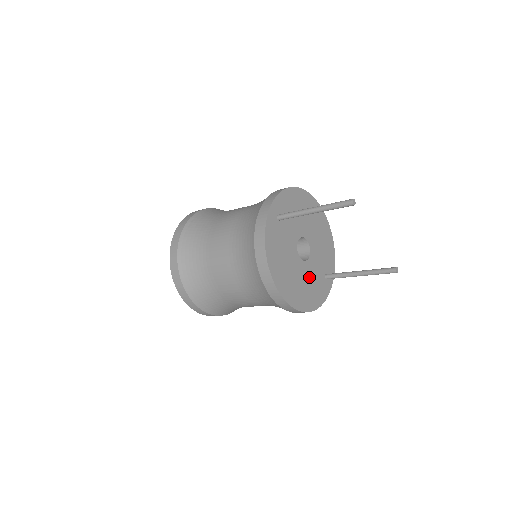
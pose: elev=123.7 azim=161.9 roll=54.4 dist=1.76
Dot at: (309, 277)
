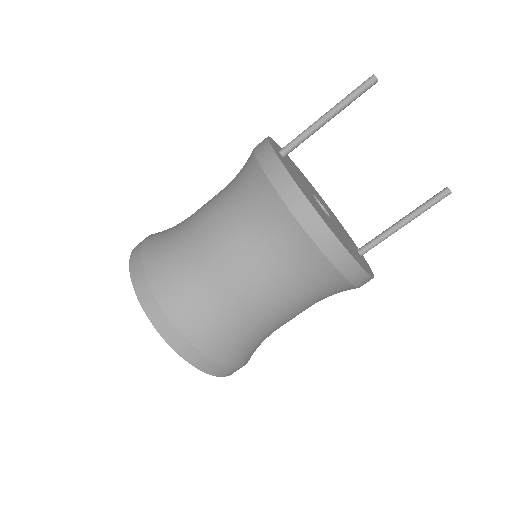
Dot at: (343, 237)
